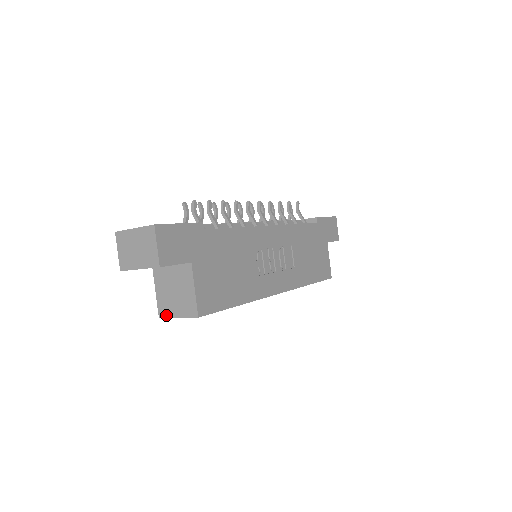
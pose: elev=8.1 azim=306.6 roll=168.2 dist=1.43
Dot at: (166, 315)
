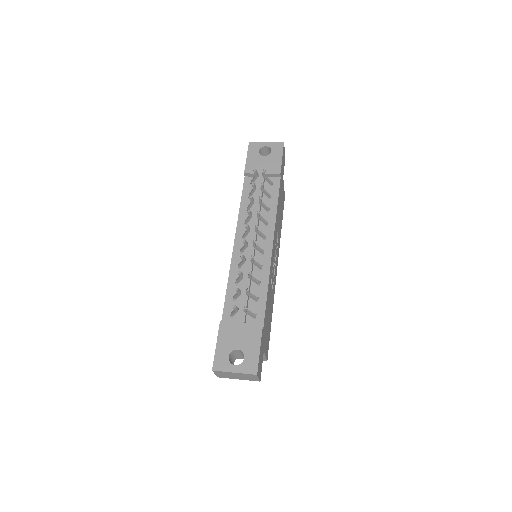
Dot at: occluded
